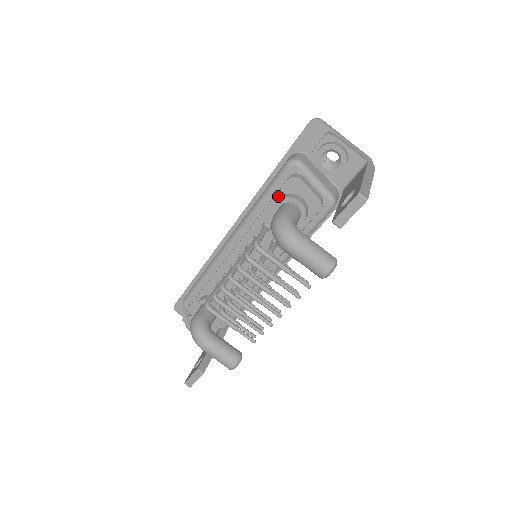
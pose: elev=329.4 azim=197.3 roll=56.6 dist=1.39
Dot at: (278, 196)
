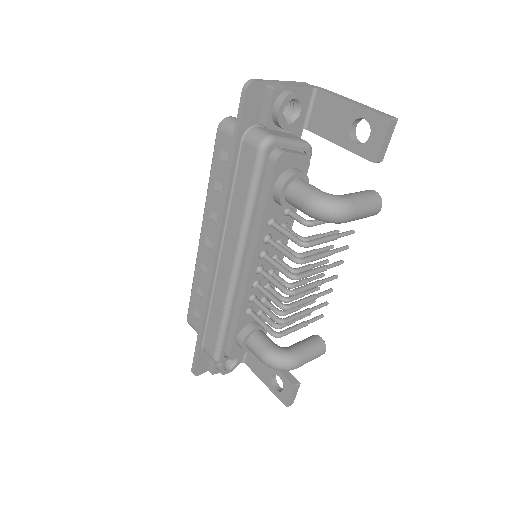
Dot at: (272, 186)
